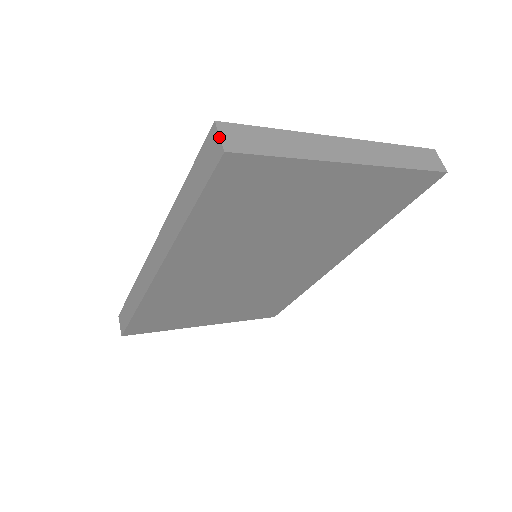
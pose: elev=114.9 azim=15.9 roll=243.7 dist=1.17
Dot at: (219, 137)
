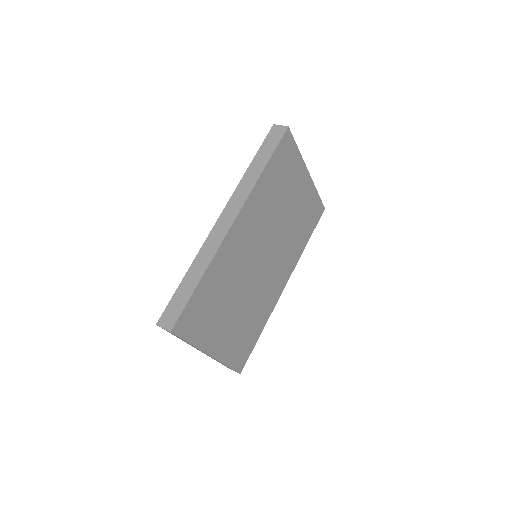
Dot at: (281, 125)
